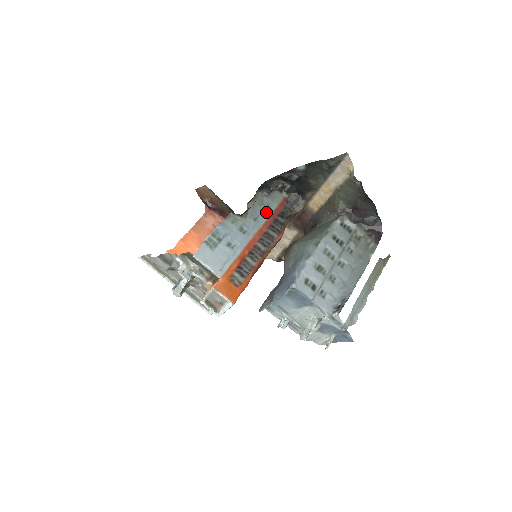
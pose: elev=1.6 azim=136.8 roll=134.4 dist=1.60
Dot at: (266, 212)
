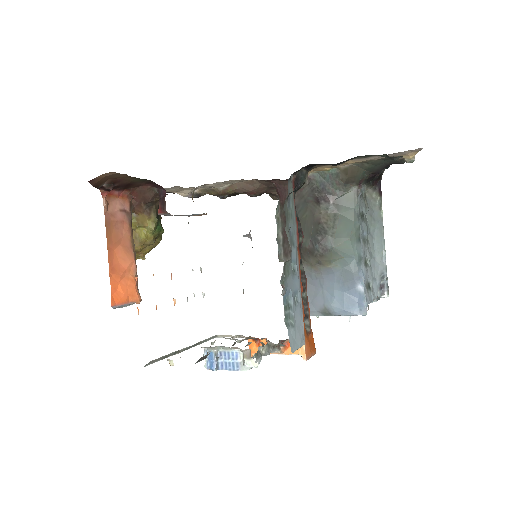
Dot at: (294, 222)
